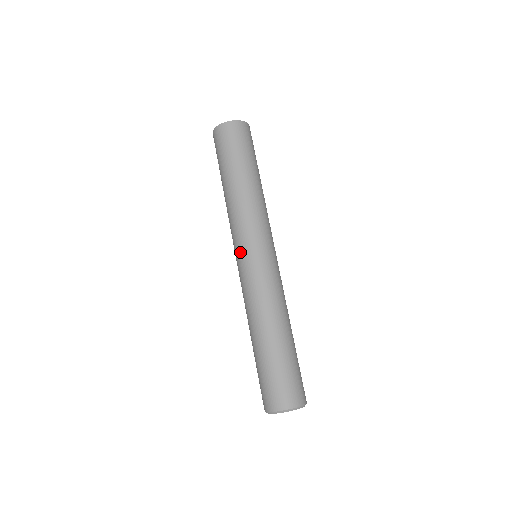
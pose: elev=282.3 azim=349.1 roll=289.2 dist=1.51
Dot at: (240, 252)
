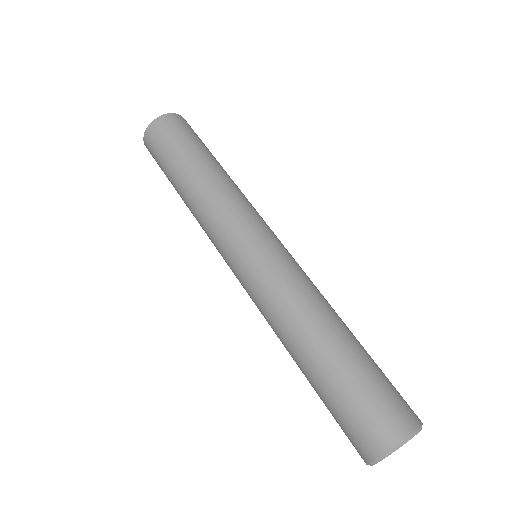
Dot at: (229, 264)
